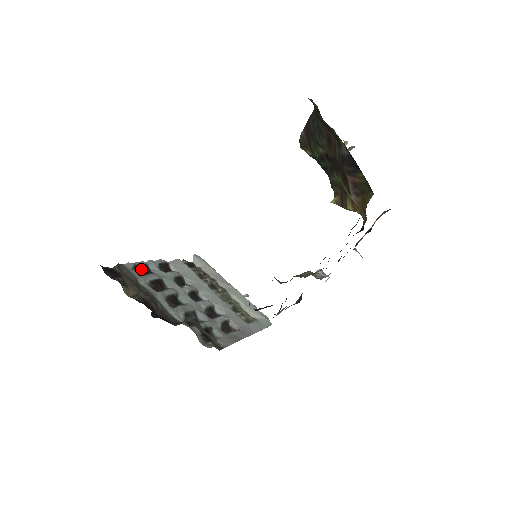
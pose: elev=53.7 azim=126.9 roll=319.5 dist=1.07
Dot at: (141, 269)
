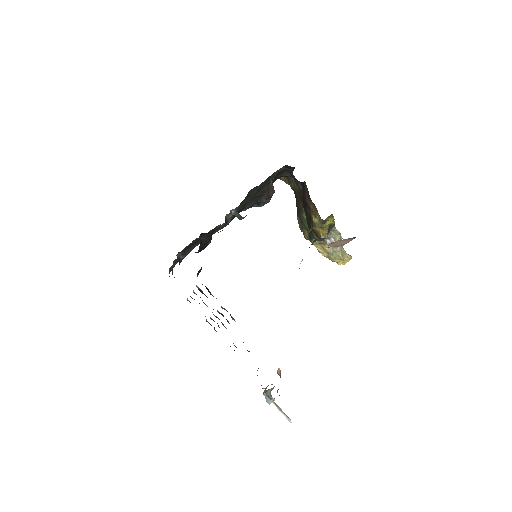
Dot at: occluded
